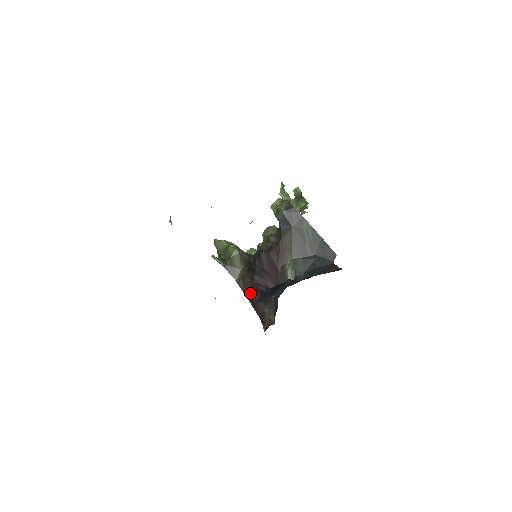
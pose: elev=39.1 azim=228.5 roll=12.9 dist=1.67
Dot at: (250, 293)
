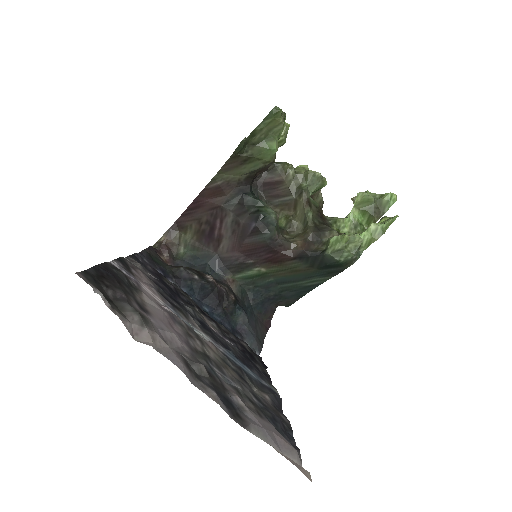
Dot at: (206, 202)
